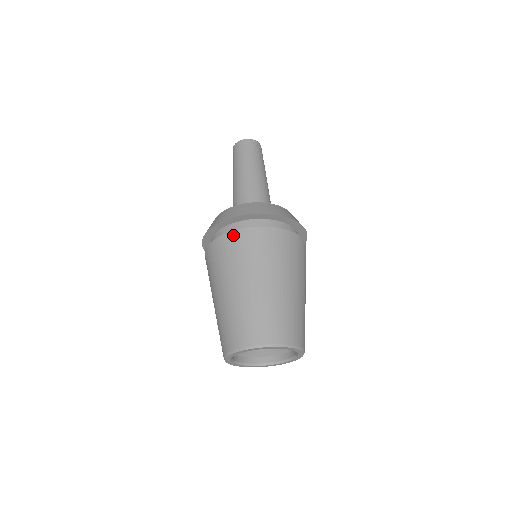
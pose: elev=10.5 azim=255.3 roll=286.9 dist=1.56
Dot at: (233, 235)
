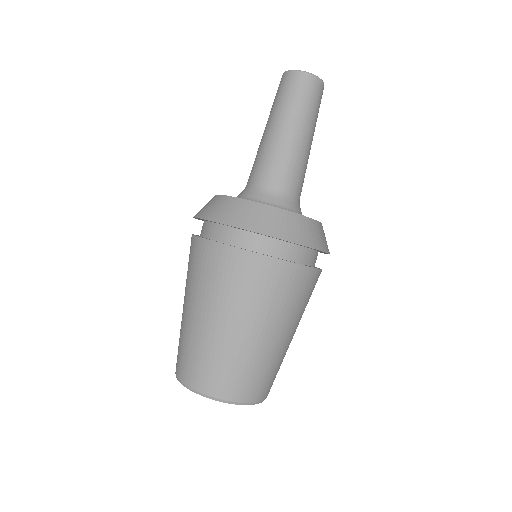
Dot at: (197, 242)
